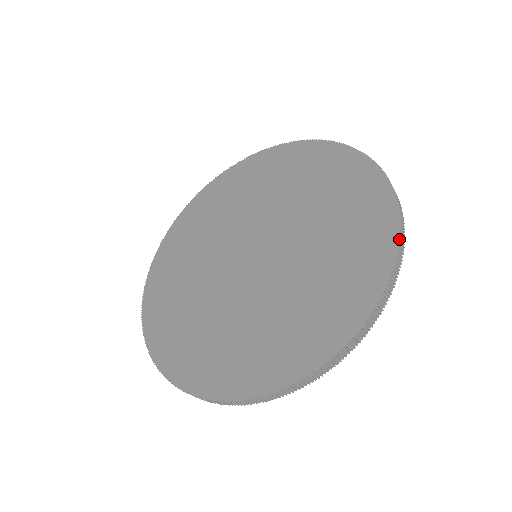
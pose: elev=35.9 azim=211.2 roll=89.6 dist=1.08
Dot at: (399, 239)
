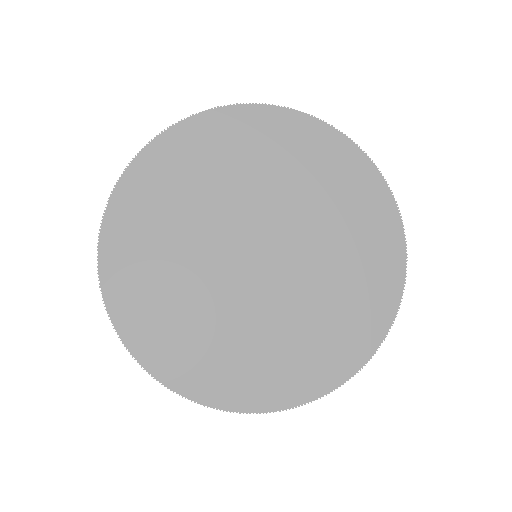
Dot at: occluded
